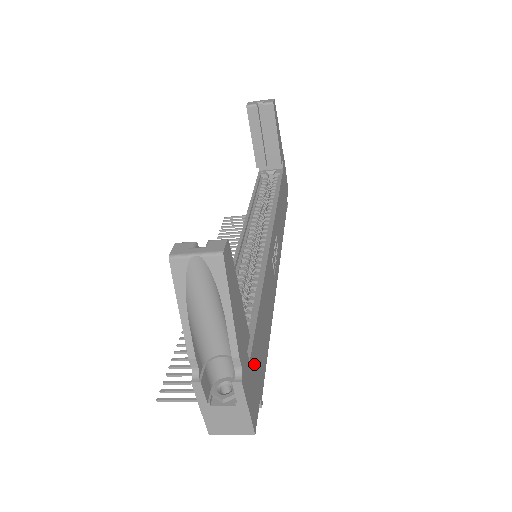
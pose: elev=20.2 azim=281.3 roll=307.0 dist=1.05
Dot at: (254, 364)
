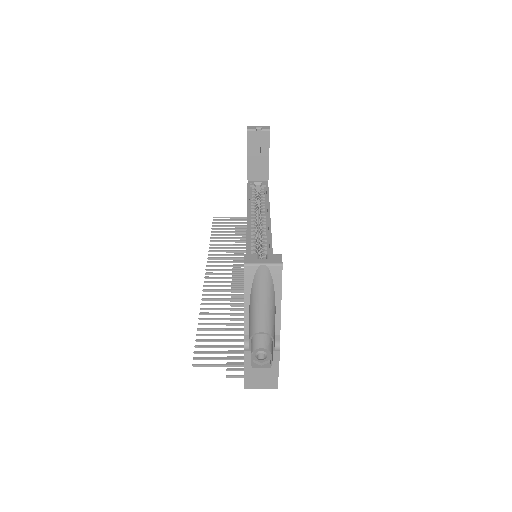
Dot at: occluded
